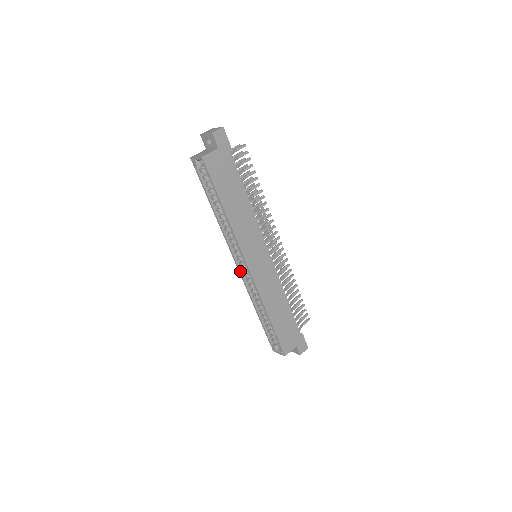
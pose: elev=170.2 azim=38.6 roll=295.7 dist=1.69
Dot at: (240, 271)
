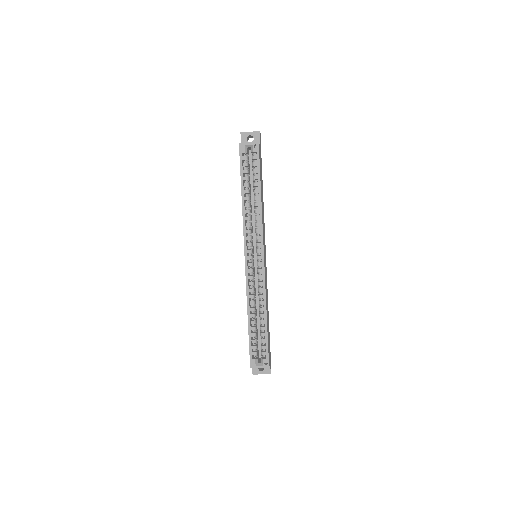
Dot at: (247, 265)
